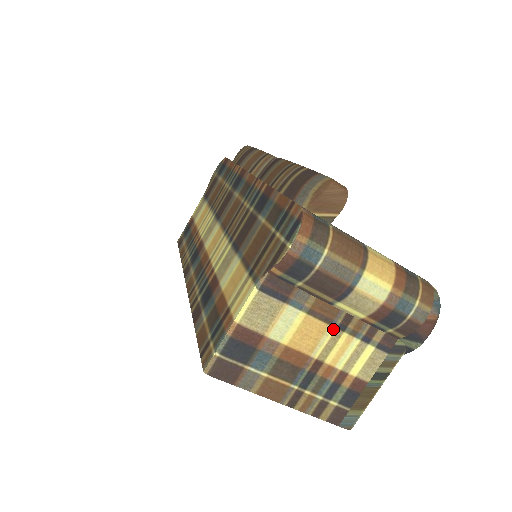
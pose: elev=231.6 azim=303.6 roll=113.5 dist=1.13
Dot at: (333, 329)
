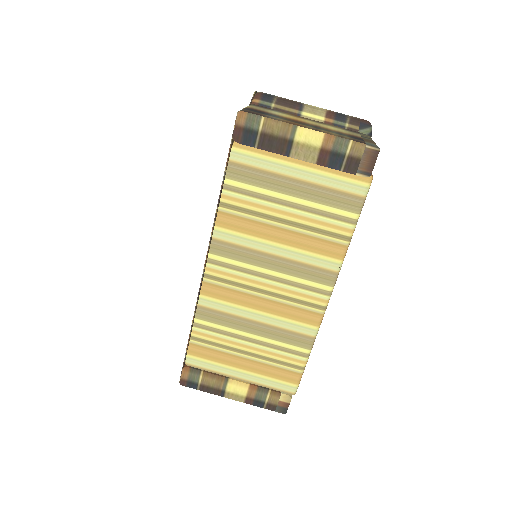
Dot at: (311, 121)
